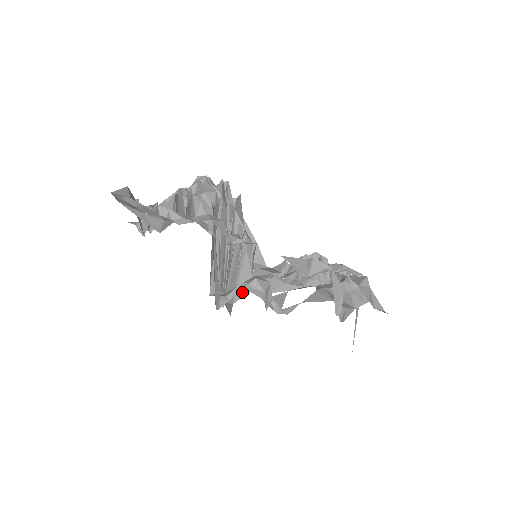
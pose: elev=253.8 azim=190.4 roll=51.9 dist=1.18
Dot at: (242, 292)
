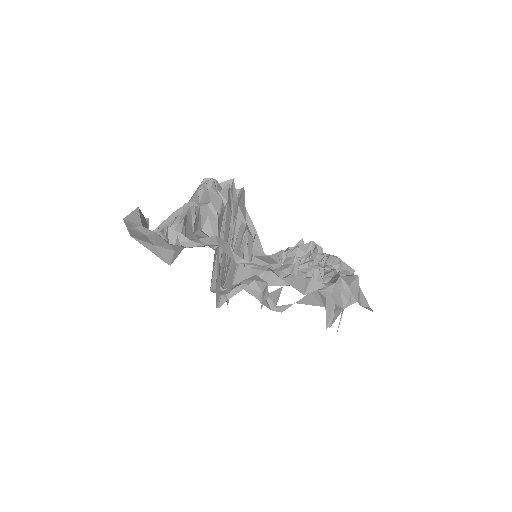
Dot at: (240, 281)
